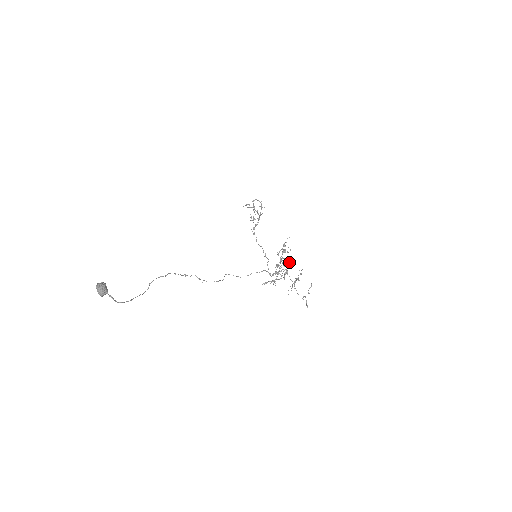
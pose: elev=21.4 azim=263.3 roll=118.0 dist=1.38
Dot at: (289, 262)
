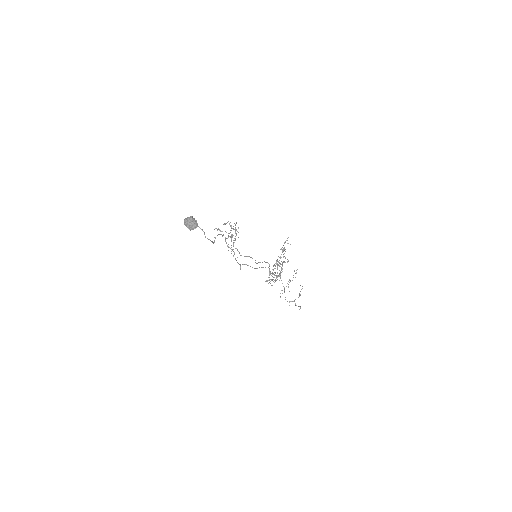
Dot at: (287, 261)
